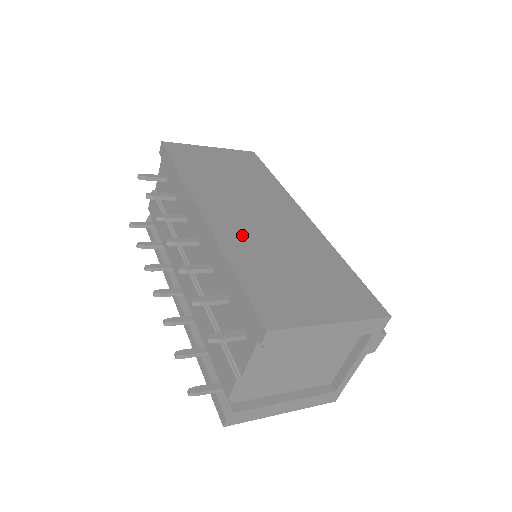
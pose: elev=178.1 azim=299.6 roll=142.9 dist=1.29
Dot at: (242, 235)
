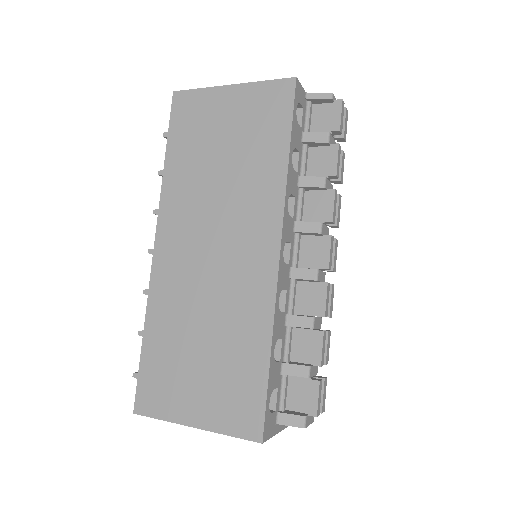
Dot at: (176, 286)
